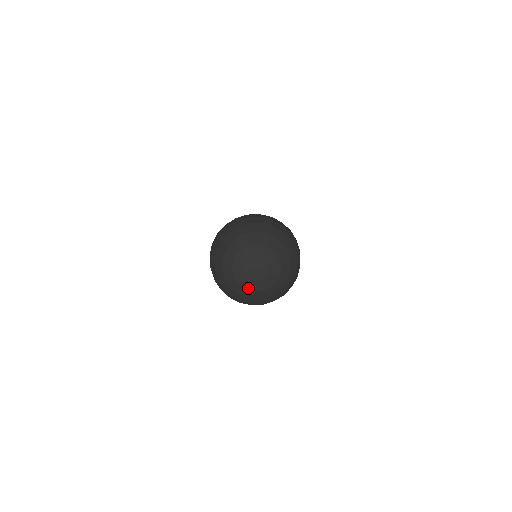
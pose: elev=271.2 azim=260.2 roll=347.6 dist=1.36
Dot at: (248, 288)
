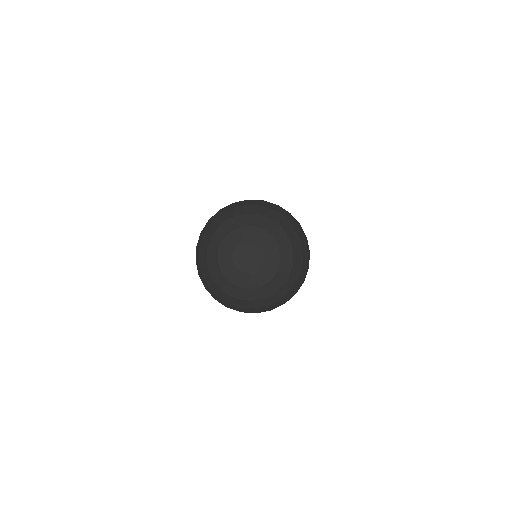
Dot at: (235, 283)
